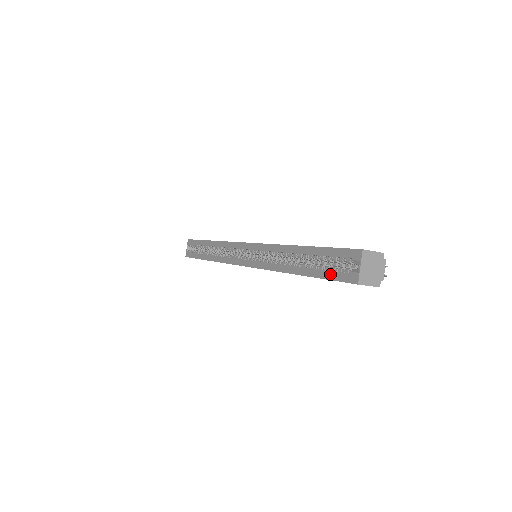
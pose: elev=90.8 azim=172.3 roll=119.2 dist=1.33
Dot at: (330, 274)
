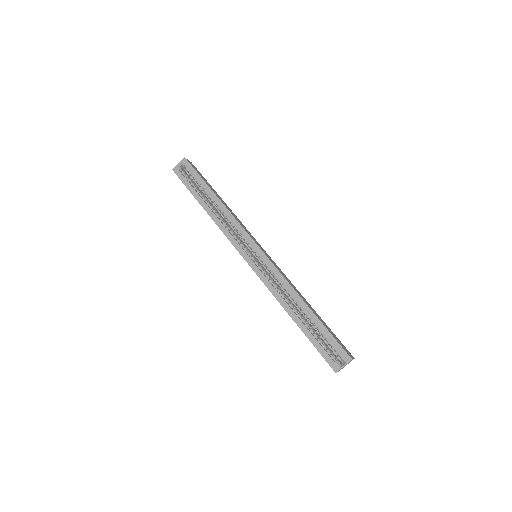
Dot at: (321, 349)
